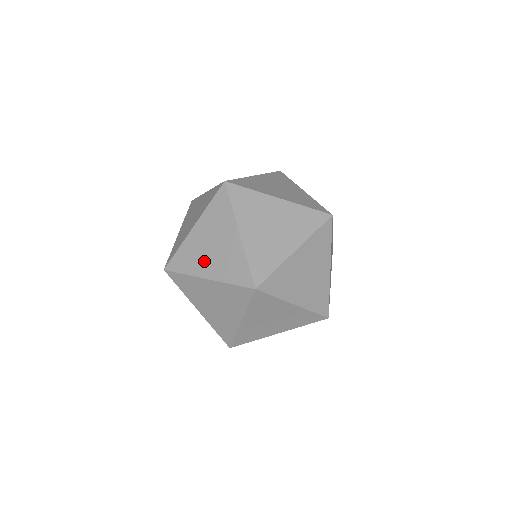
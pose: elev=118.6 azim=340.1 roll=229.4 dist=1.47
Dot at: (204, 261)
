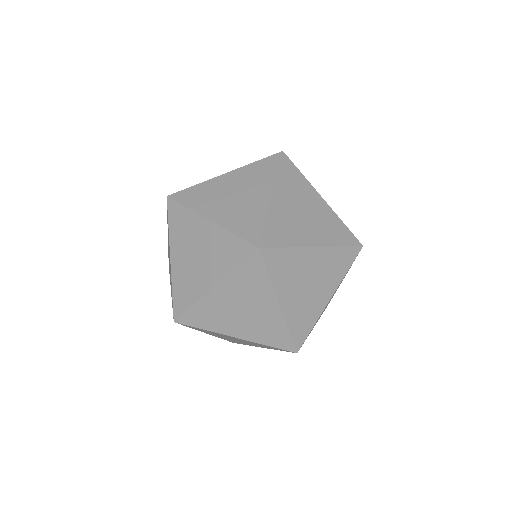
Dot at: (231, 322)
